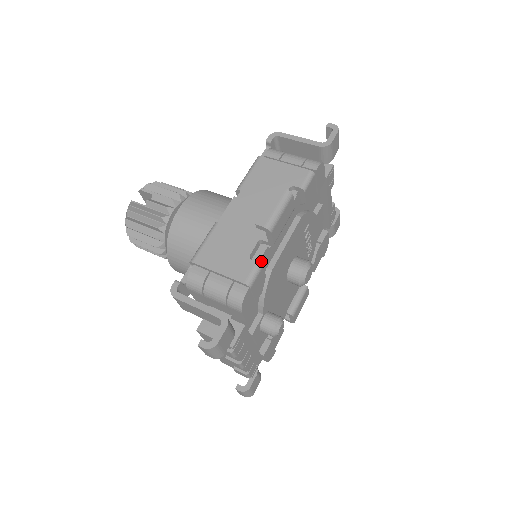
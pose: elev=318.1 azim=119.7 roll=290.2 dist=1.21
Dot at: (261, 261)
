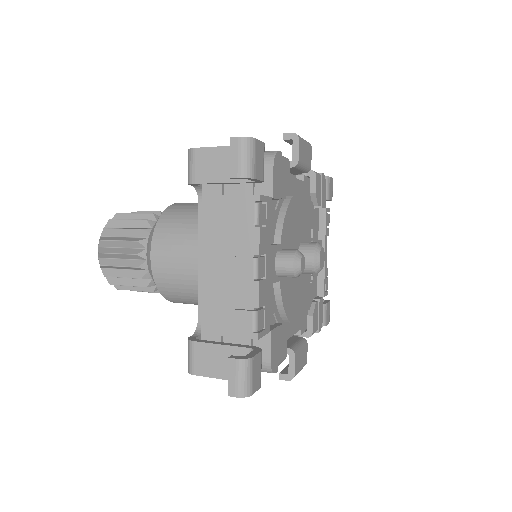
Dot at: occluded
